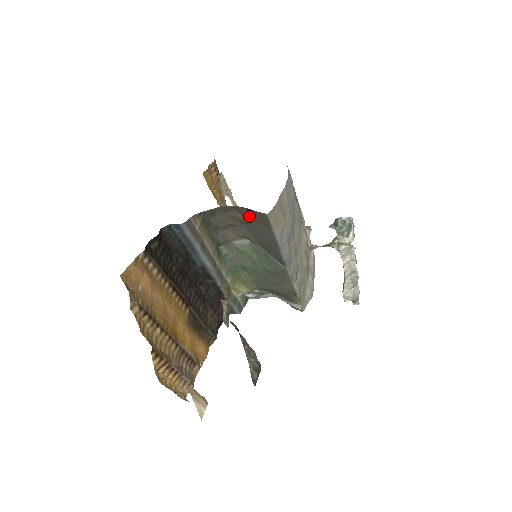
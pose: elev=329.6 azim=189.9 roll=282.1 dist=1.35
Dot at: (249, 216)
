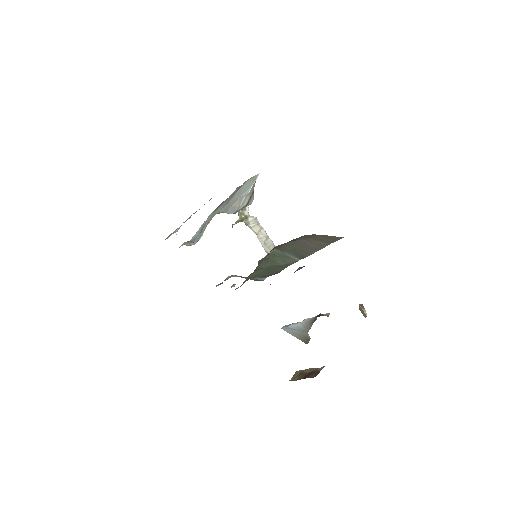
Dot at: (313, 238)
